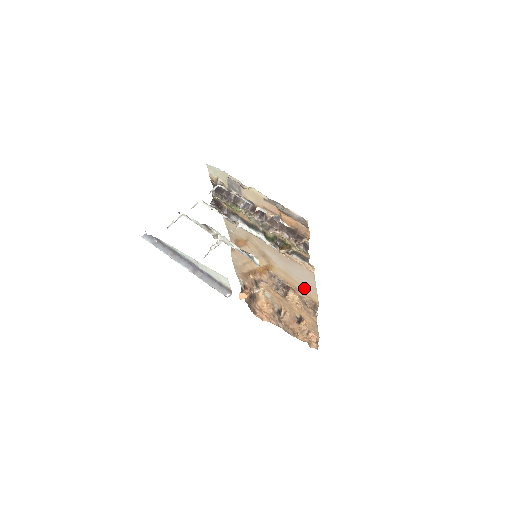
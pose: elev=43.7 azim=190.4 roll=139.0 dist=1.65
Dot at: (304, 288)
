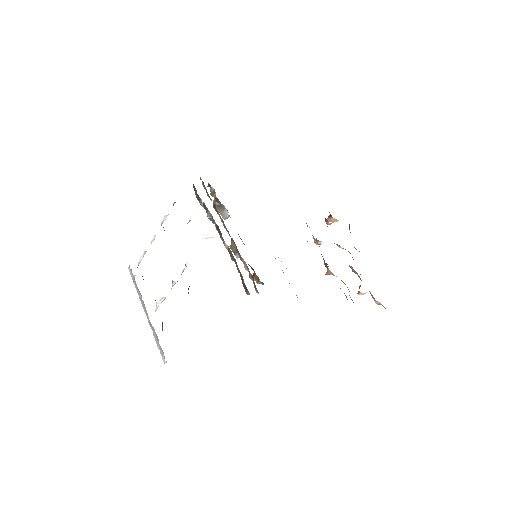
Dot at: occluded
